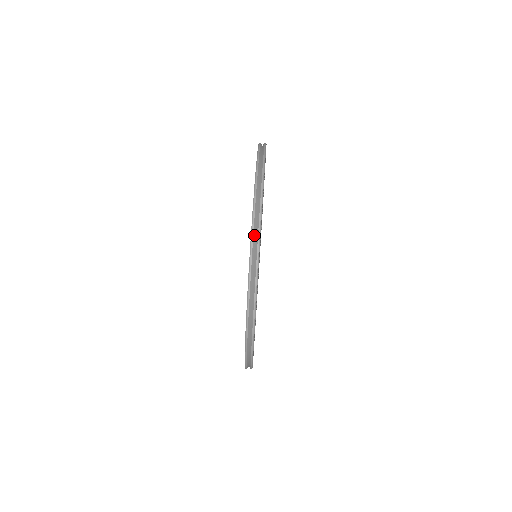
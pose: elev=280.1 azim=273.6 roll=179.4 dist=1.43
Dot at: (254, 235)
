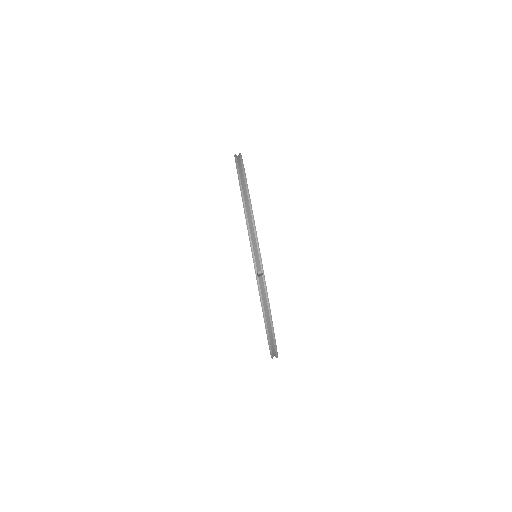
Dot at: (259, 277)
